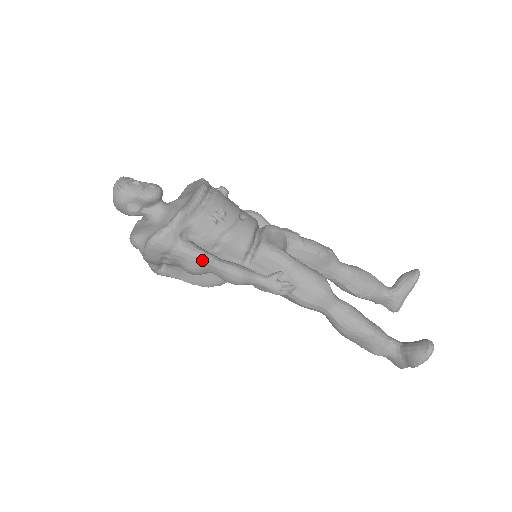
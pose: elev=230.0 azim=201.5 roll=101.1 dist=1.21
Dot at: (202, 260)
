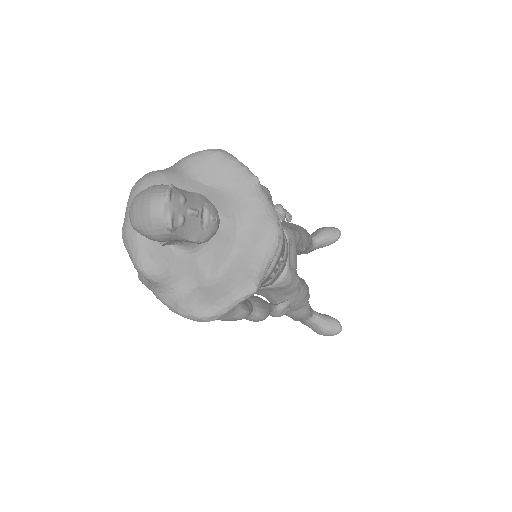
Dot at: occluded
